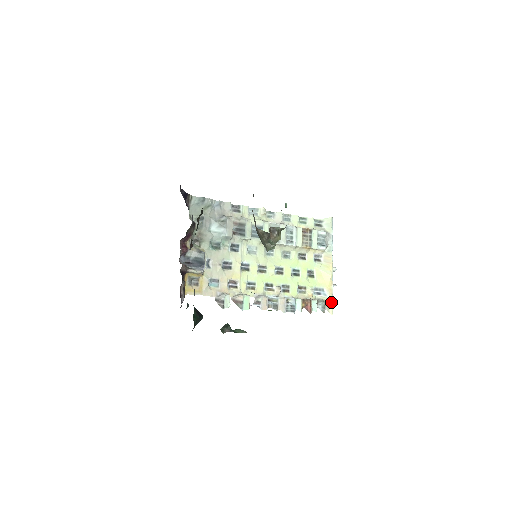
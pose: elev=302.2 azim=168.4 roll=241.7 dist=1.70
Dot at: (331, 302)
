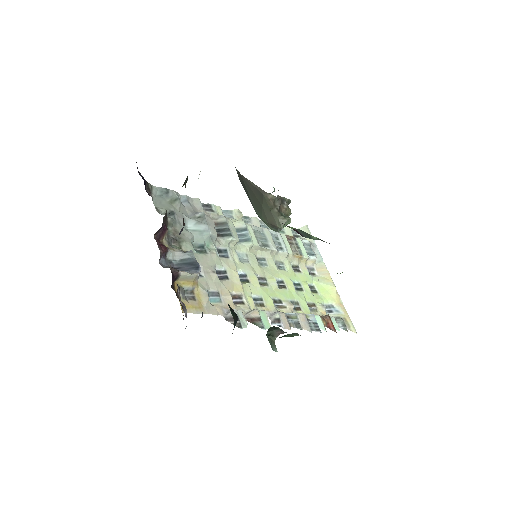
Dot at: (348, 318)
